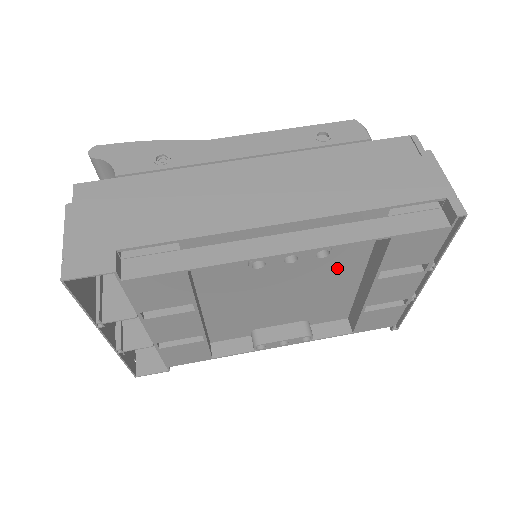
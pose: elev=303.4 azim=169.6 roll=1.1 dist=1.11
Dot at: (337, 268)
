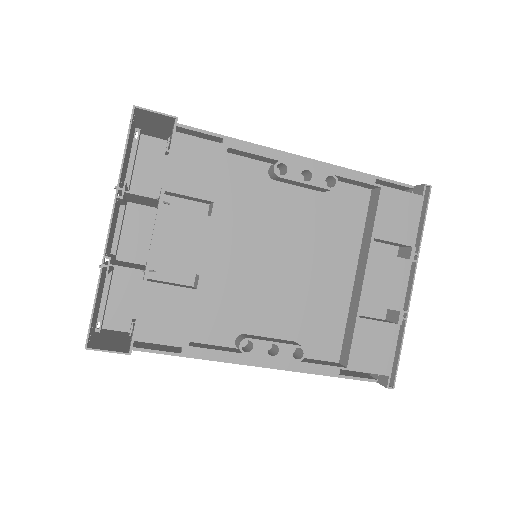
Dot at: (335, 245)
